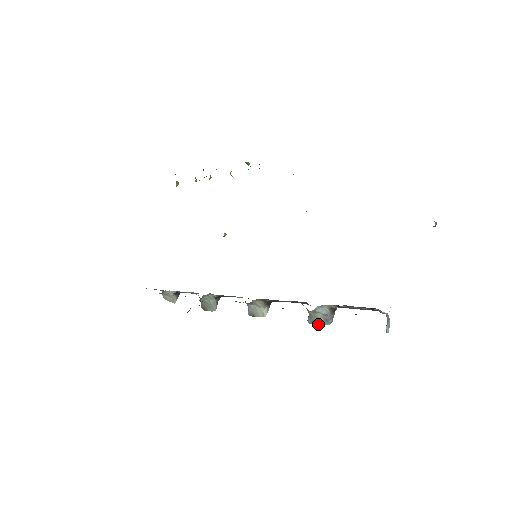
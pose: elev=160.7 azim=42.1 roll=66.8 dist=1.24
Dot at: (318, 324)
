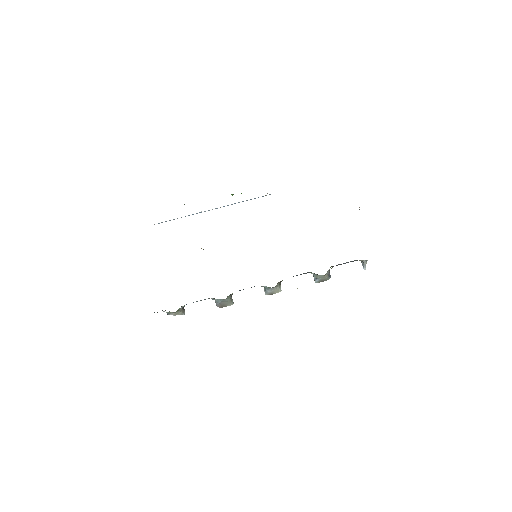
Dot at: (323, 281)
